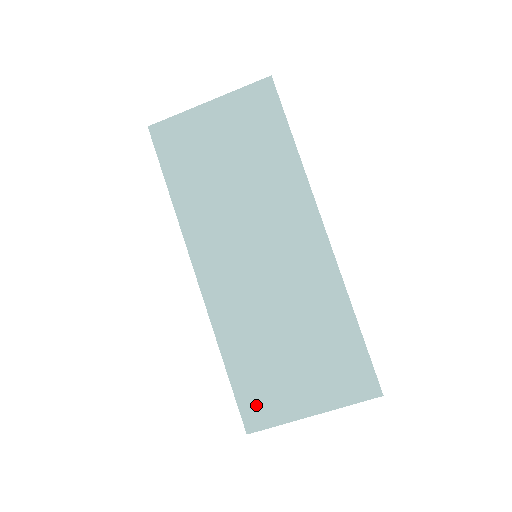
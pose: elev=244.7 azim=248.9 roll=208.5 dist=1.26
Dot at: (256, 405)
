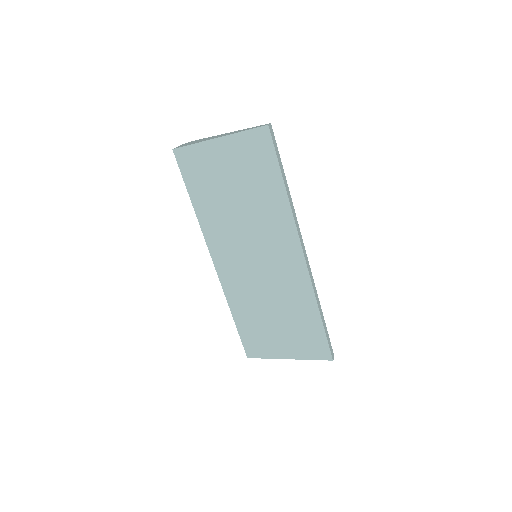
Dot at: (253, 345)
